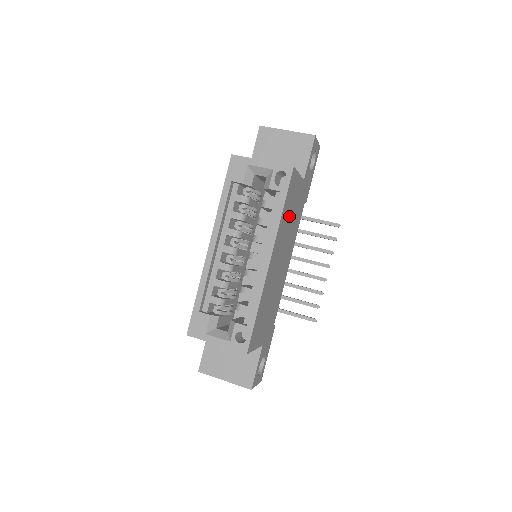
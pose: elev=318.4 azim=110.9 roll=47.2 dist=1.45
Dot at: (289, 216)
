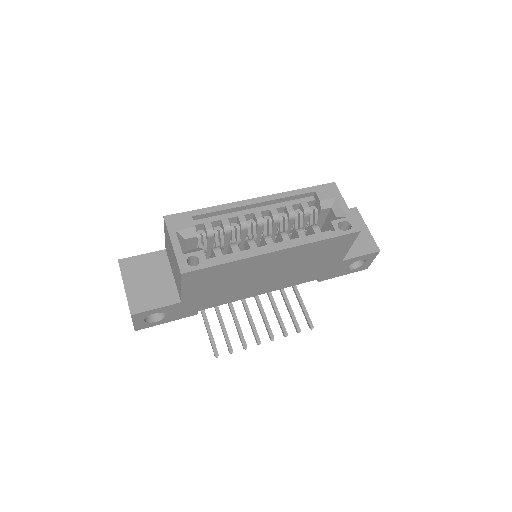
Dot at: (313, 257)
